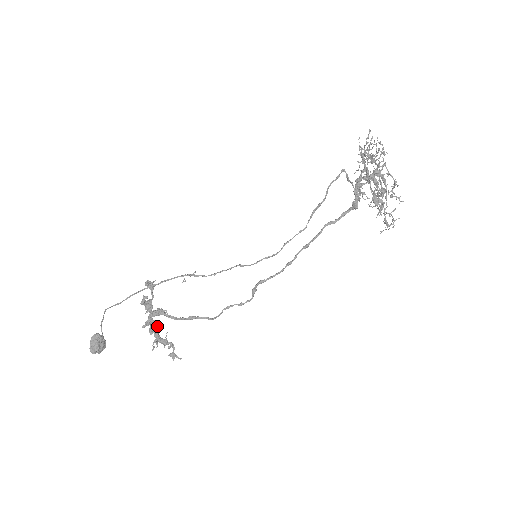
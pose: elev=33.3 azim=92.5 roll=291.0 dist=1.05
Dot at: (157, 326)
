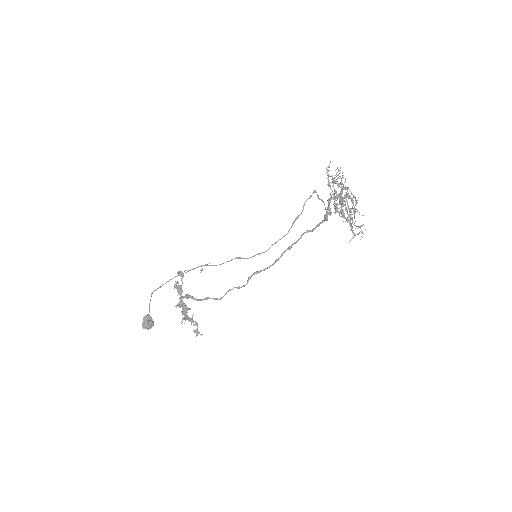
Dot at: (185, 307)
